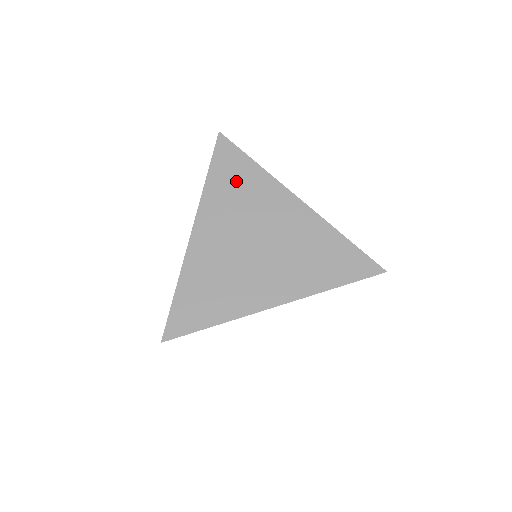
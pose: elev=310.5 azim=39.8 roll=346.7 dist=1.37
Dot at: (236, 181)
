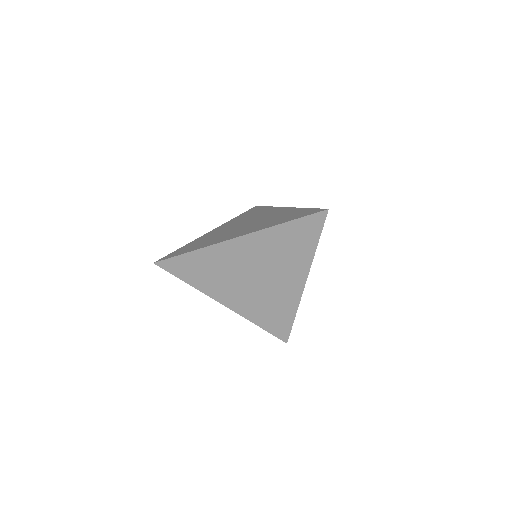
Dot at: (252, 213)
